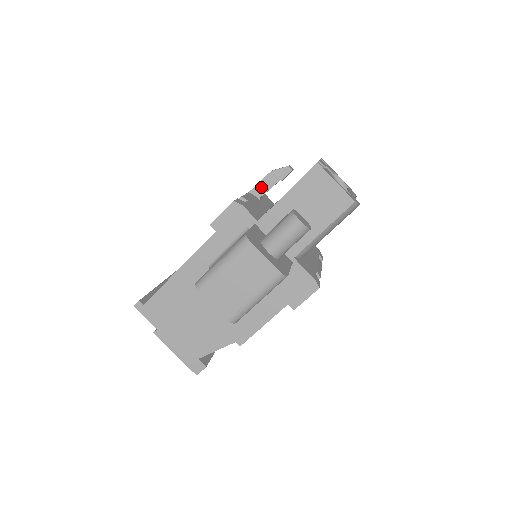
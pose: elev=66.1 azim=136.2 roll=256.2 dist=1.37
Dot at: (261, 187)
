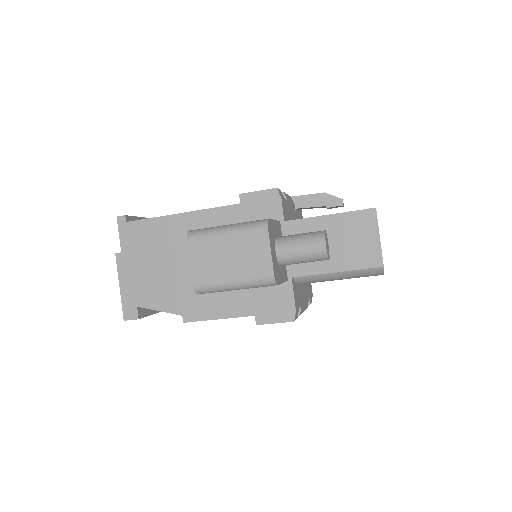
Dot at: (305, 200)
